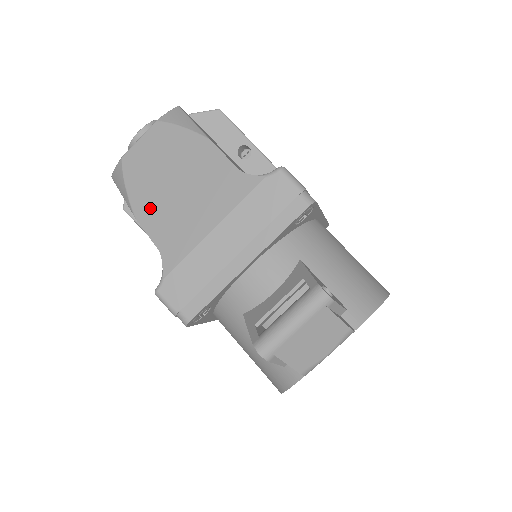
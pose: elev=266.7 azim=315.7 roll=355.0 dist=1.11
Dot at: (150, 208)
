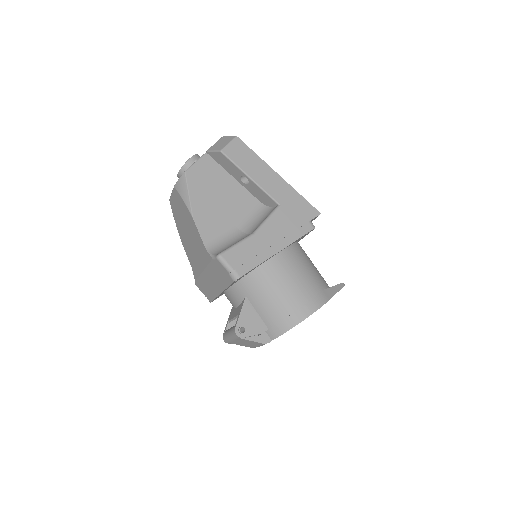
Dot at: (184, 240)
